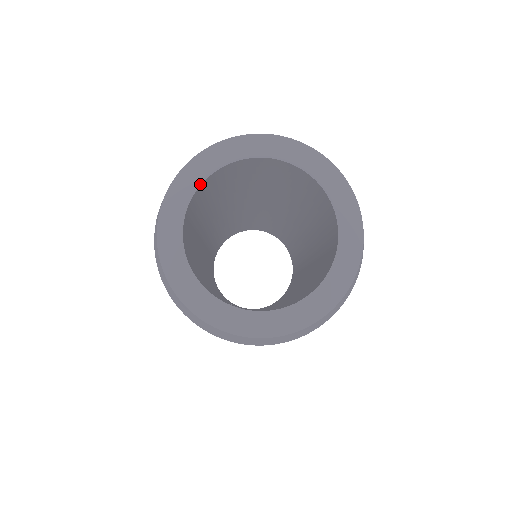
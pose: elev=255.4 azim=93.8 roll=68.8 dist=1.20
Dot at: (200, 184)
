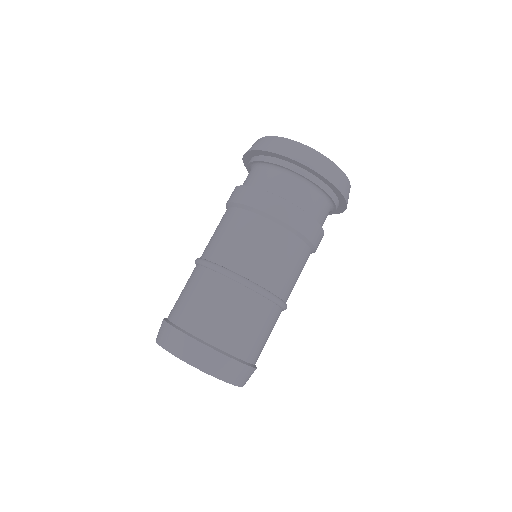
Dot at: occluded
